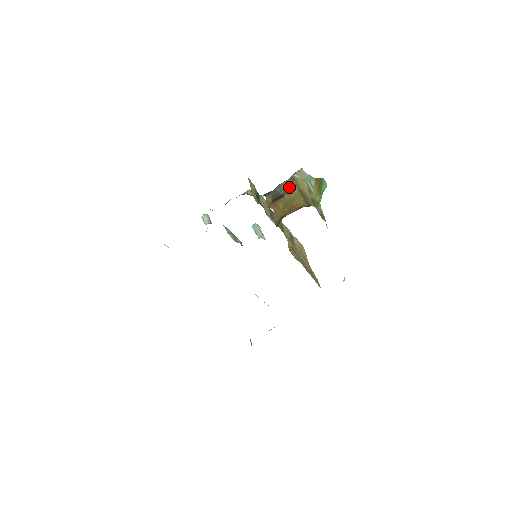
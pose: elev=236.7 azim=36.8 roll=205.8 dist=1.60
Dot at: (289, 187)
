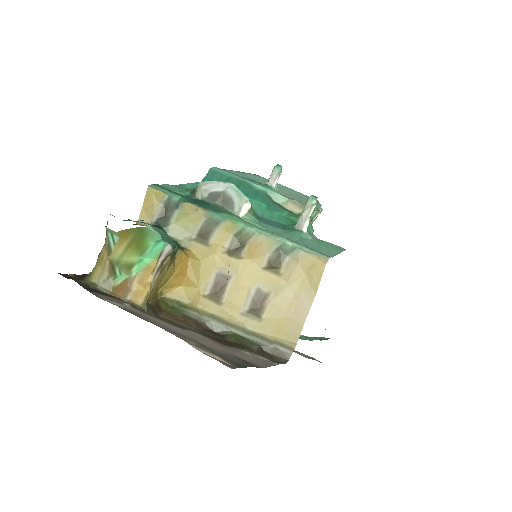
Dot at: occluded
